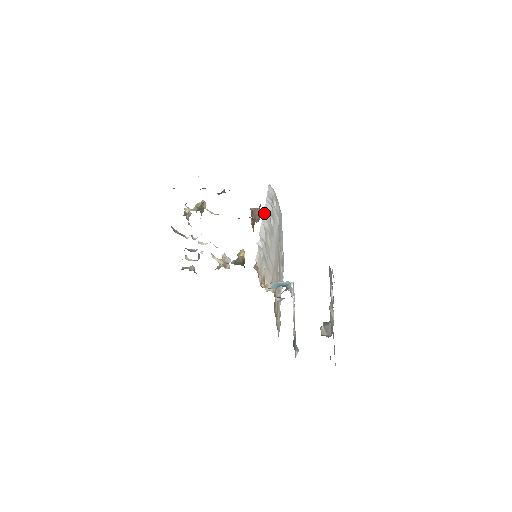
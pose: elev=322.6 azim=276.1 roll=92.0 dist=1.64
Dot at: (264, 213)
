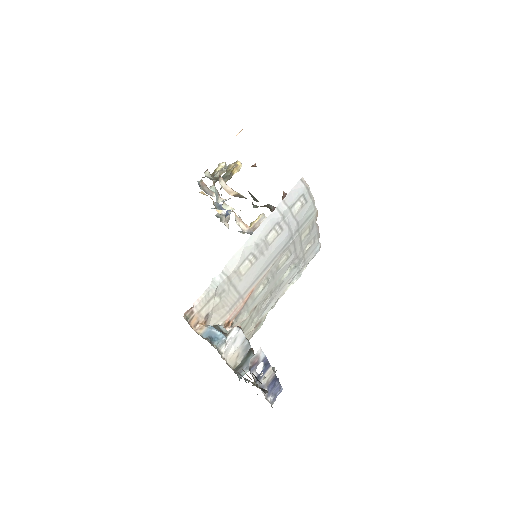
Dot at: (258, 230)
